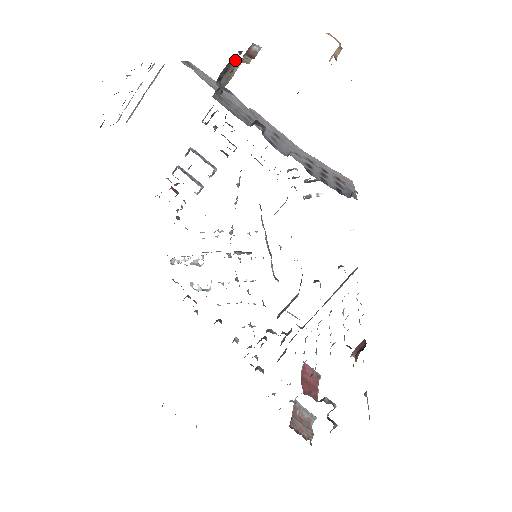
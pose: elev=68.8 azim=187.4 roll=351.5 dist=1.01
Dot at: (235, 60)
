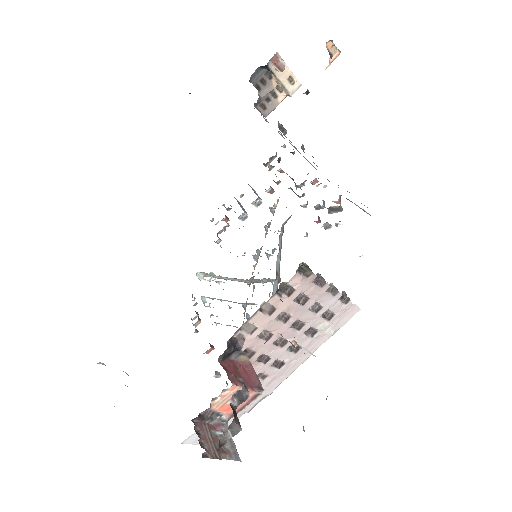
Dot at: (273, 78)
